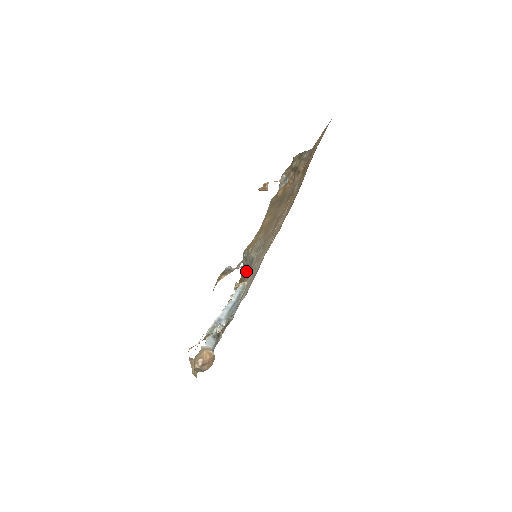
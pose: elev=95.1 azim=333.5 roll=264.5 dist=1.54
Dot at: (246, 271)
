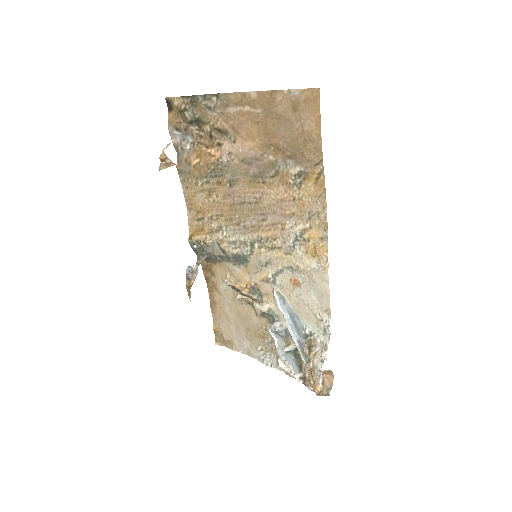
Dot at: (213, 260)
